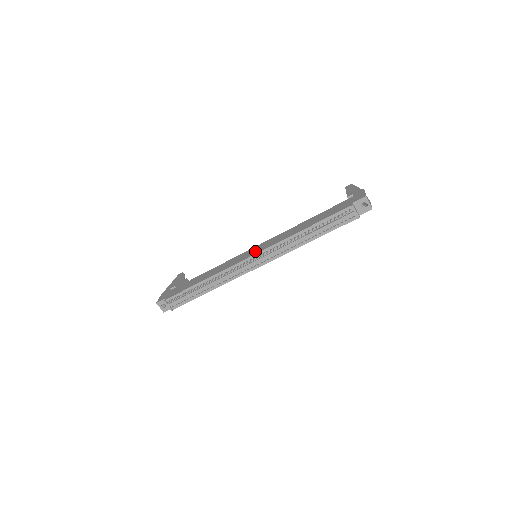
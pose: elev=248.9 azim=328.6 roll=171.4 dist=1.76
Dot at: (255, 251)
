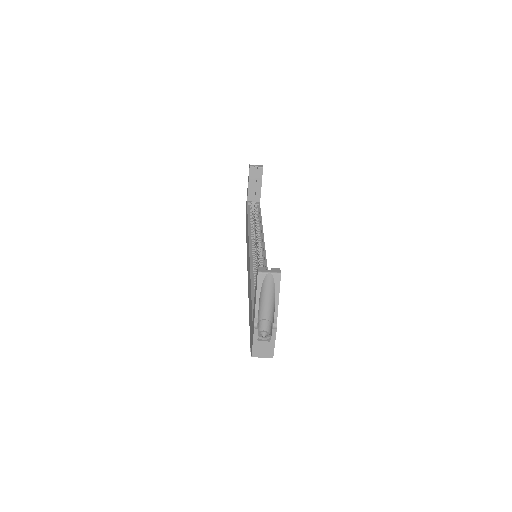
Dot at: occluded
